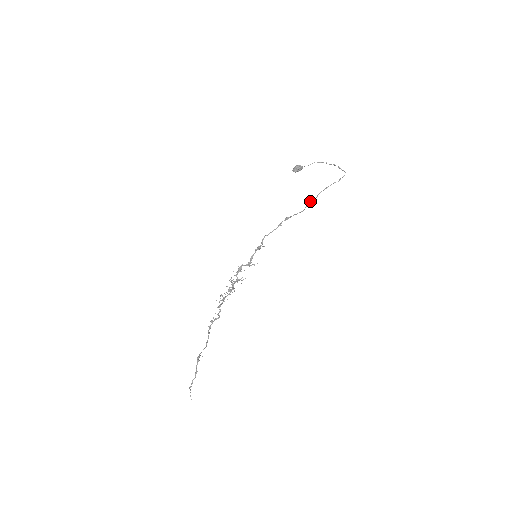
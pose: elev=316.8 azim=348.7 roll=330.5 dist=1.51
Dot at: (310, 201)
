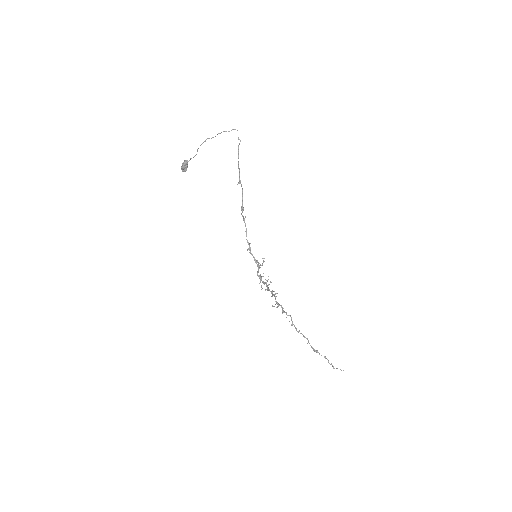
Dot at: (239, 179)
